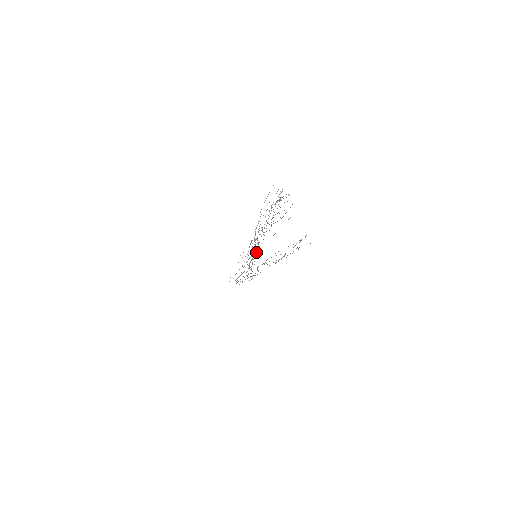
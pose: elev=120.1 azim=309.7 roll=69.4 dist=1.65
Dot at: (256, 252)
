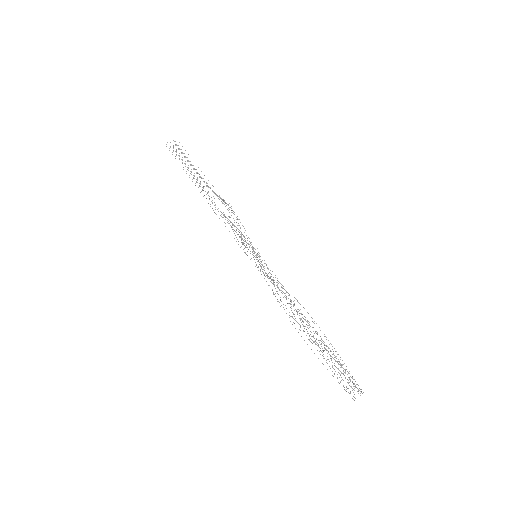
Dot at: (265, 276)
